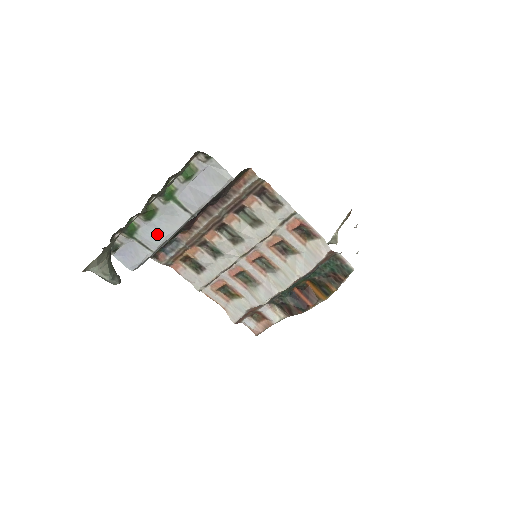
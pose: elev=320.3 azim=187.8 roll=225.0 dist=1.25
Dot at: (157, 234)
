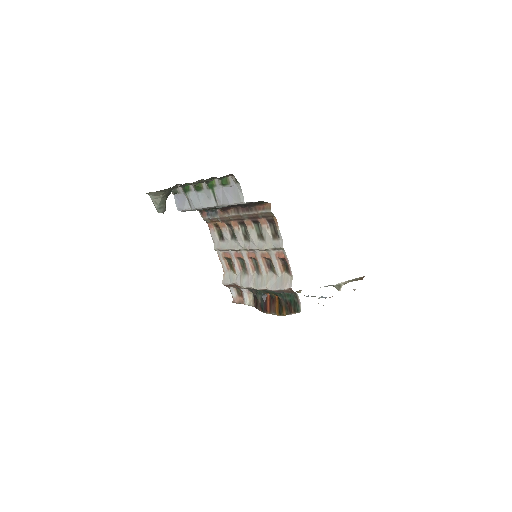
Dot at: (197, 201)
